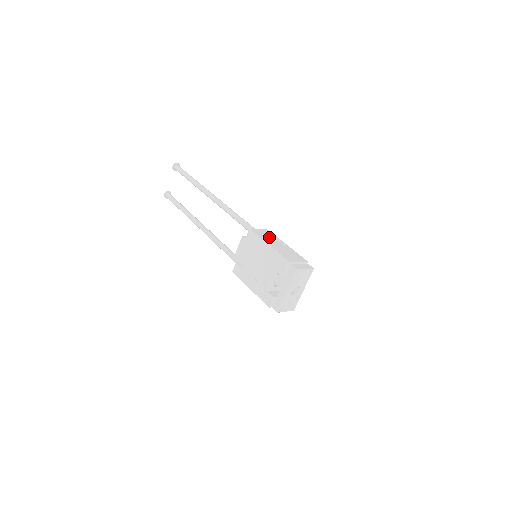
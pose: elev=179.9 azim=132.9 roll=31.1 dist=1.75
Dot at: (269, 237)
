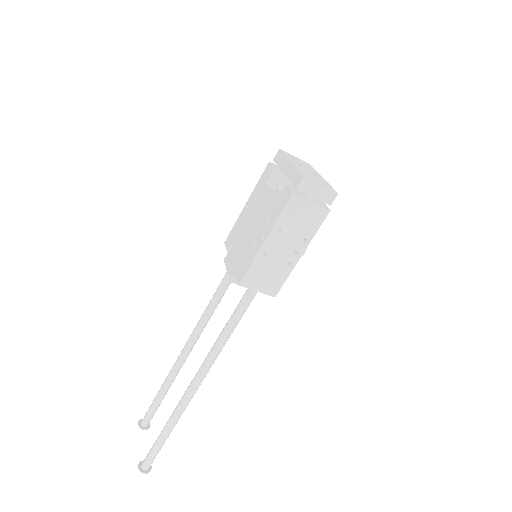
Dot at: occluded
